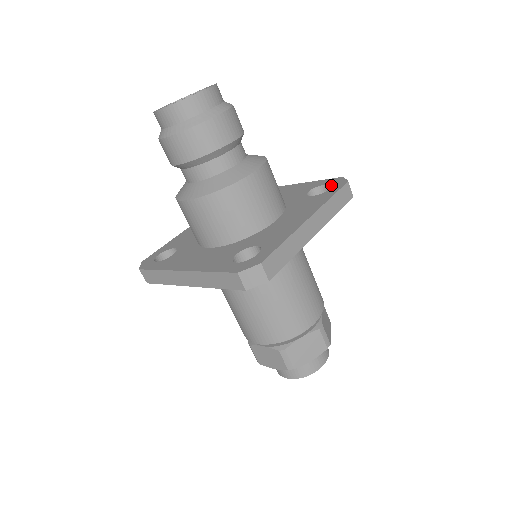
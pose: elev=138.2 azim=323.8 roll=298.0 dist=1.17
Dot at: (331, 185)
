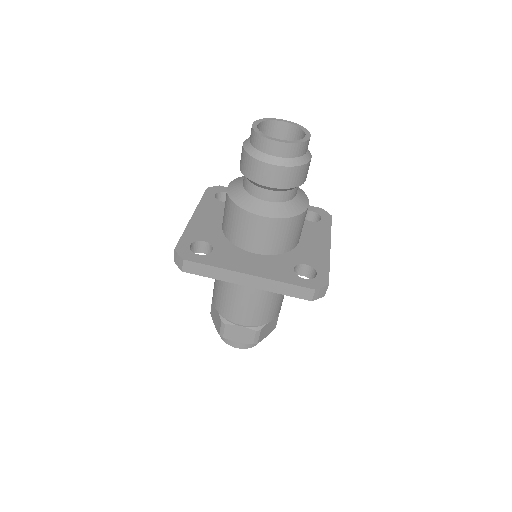
Dot at: (320, 215)
